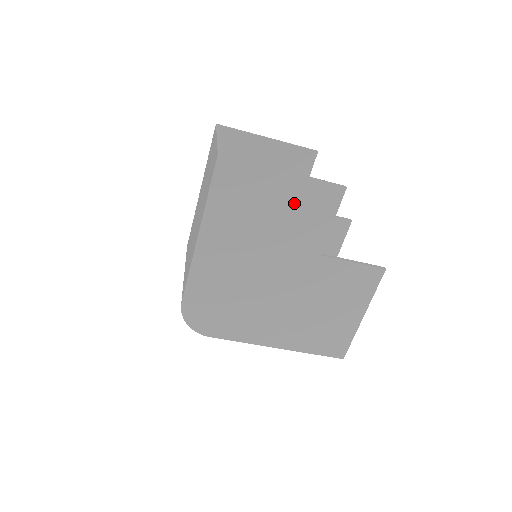
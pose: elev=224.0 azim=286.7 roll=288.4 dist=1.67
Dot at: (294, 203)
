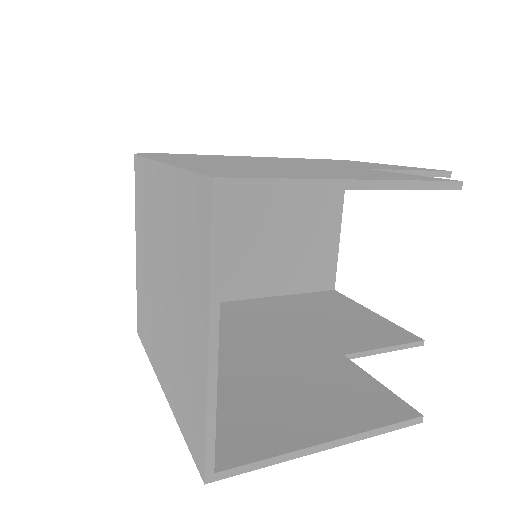
Dot at: occluded
